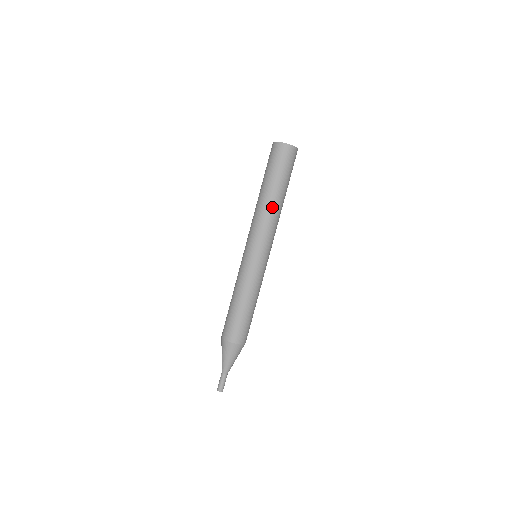
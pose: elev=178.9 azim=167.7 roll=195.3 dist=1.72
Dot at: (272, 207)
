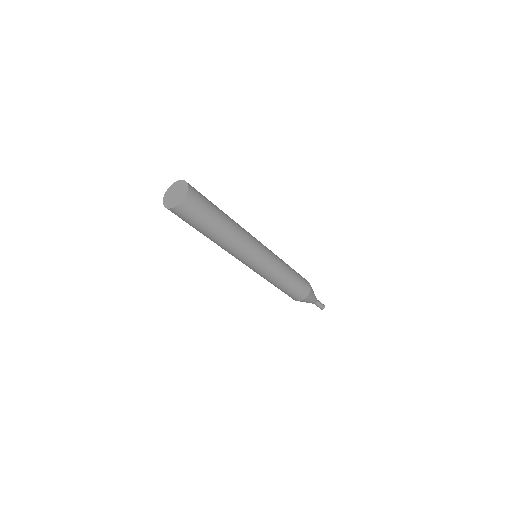
Dot at: (230, 239)
